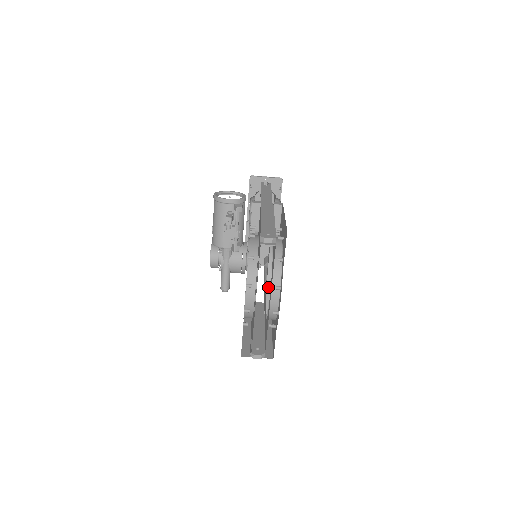
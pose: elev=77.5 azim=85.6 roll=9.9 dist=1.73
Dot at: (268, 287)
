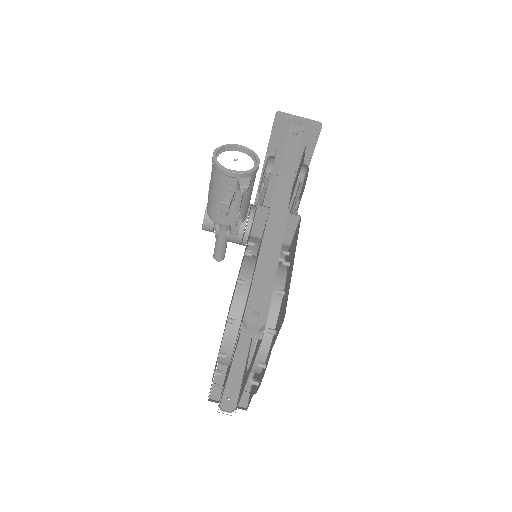
Dot at: occluded
